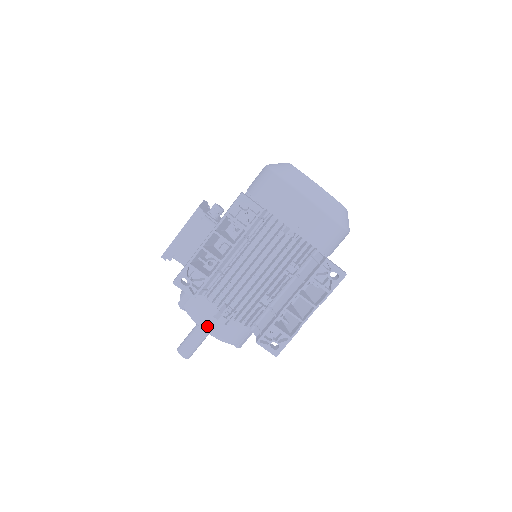
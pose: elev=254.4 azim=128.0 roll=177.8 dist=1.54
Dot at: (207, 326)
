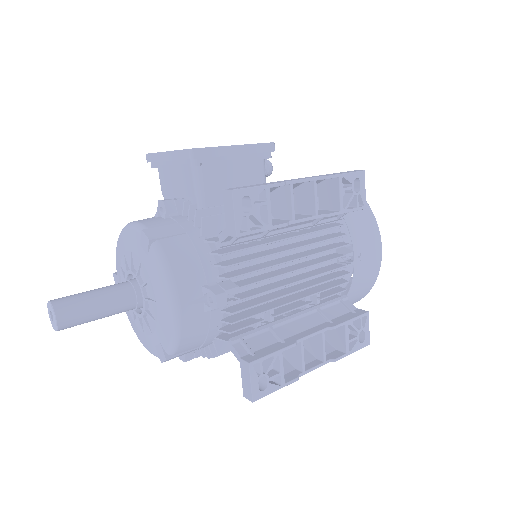
Dot at: (183, 293)
